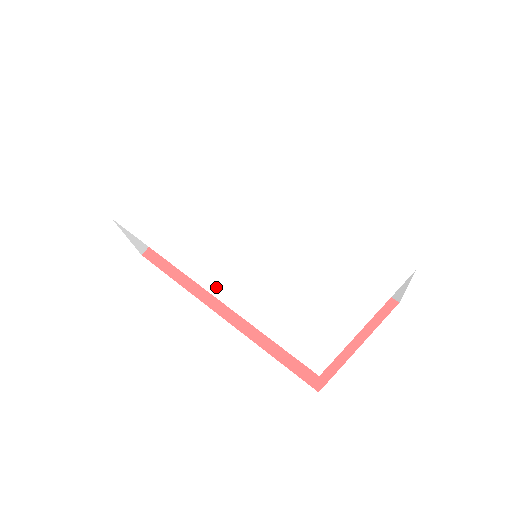
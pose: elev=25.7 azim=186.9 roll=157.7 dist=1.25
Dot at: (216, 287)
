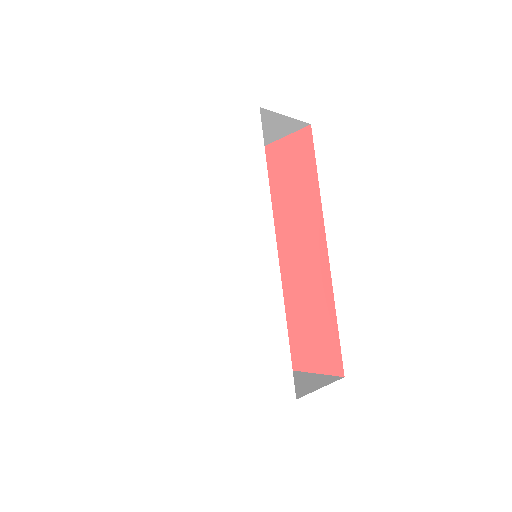
Dot at: (192, 273)
